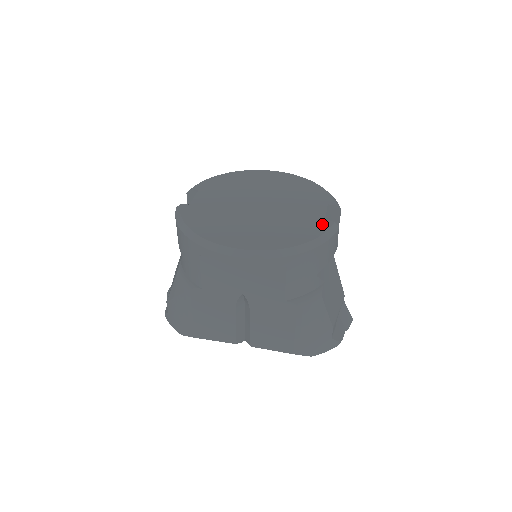
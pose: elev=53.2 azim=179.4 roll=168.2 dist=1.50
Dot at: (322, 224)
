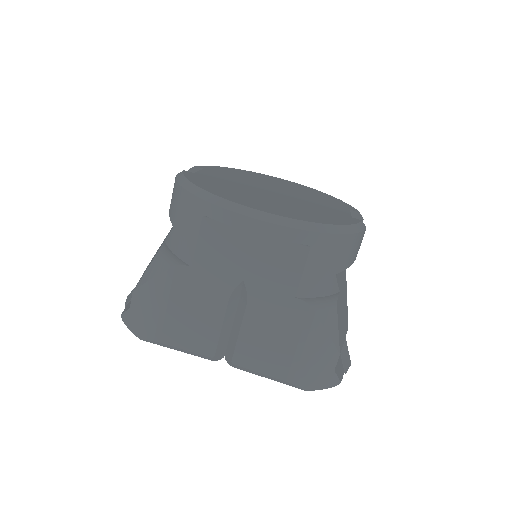
Dot at: (349, 218)
